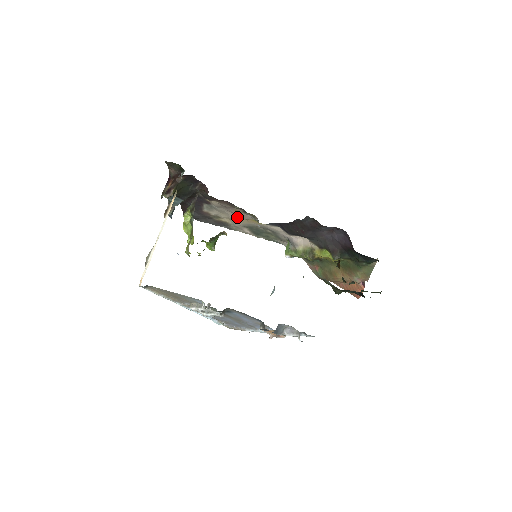
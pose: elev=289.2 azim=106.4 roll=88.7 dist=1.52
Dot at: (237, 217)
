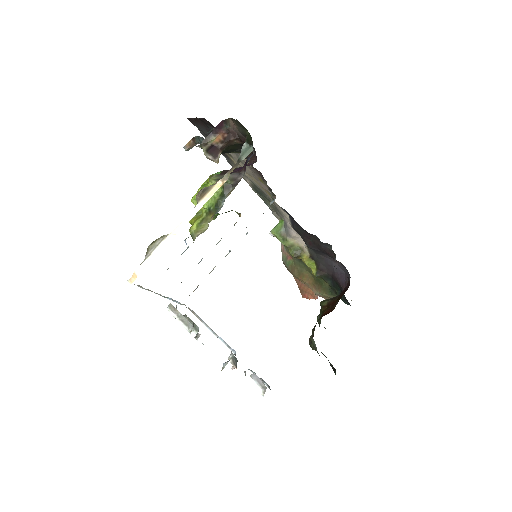
Dot at: (253, 175)
